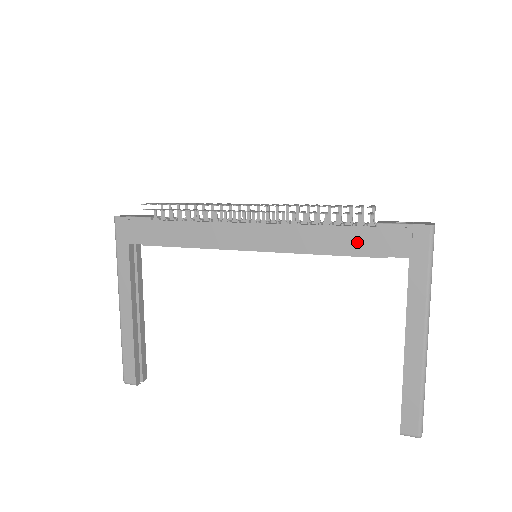
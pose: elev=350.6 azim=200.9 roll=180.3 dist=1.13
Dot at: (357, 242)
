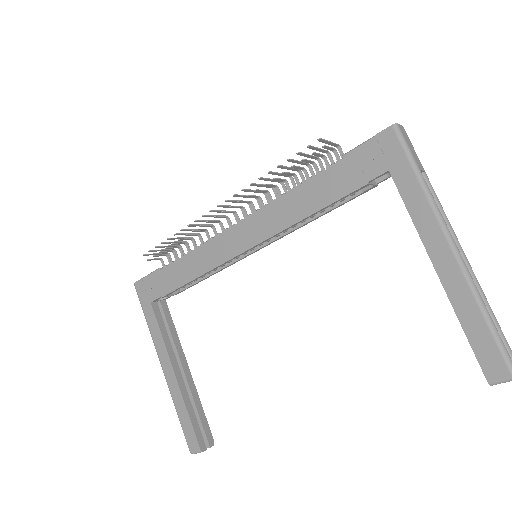
Dot at: (332, 185)
